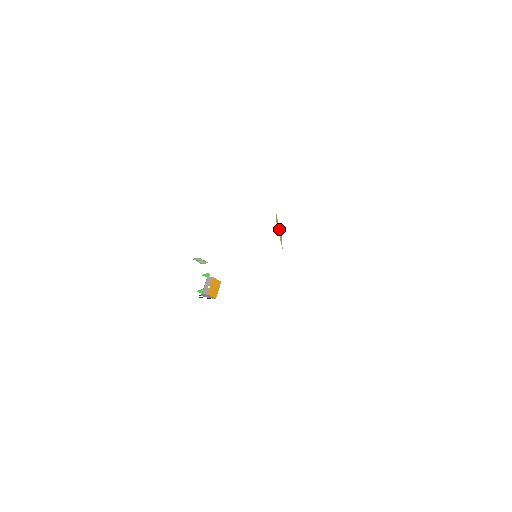
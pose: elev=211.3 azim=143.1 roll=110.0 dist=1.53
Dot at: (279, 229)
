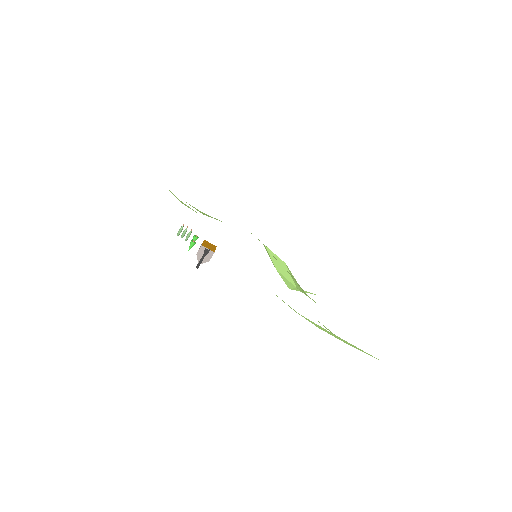
Dot at: (277, 260)
